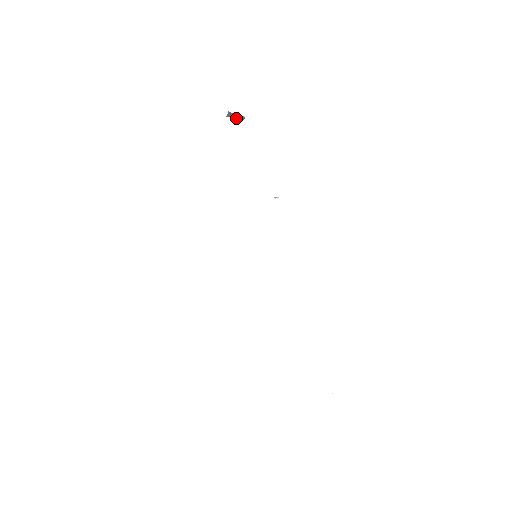
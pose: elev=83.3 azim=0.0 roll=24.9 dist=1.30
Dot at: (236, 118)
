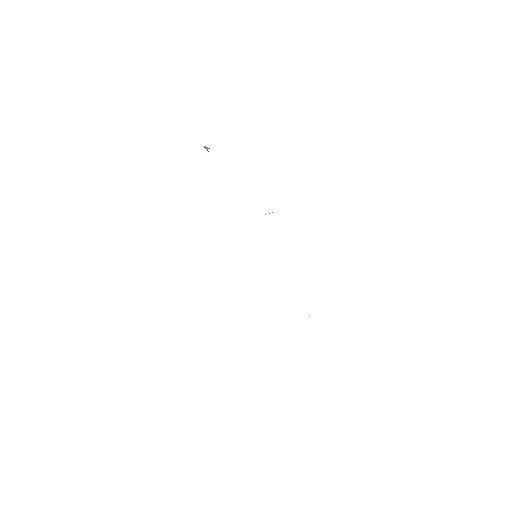
Dot at: occluded
